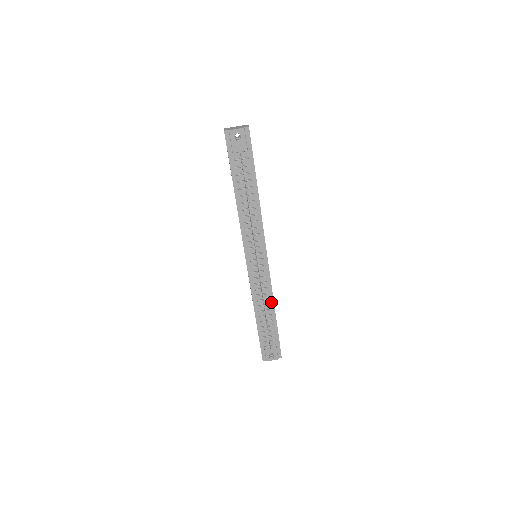
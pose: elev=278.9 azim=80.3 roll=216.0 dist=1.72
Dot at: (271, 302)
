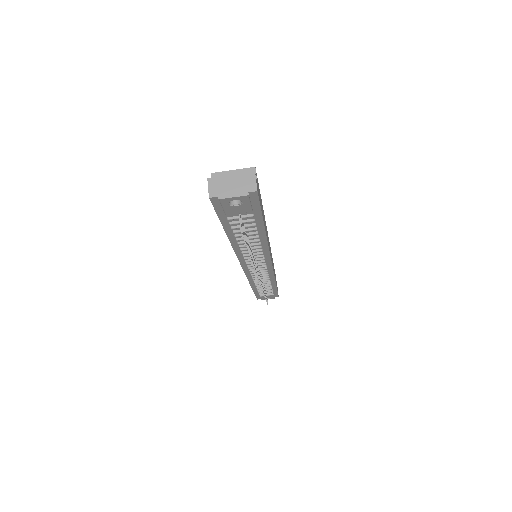
Dot at: (272, 280)
